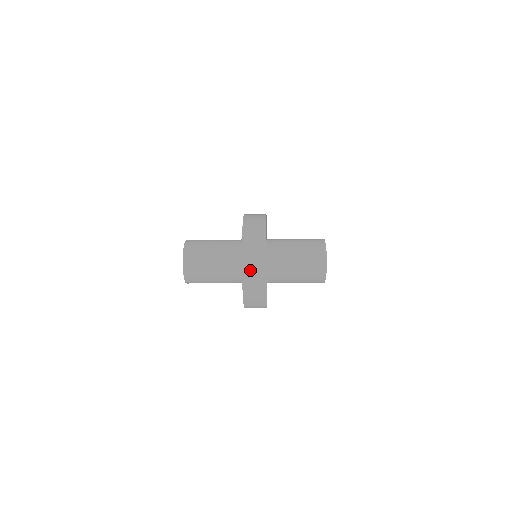
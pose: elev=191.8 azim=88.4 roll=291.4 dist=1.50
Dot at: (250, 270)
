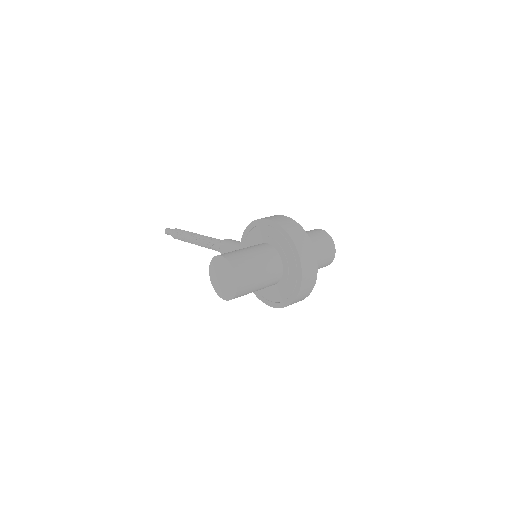
Dot at: (307, 271)
